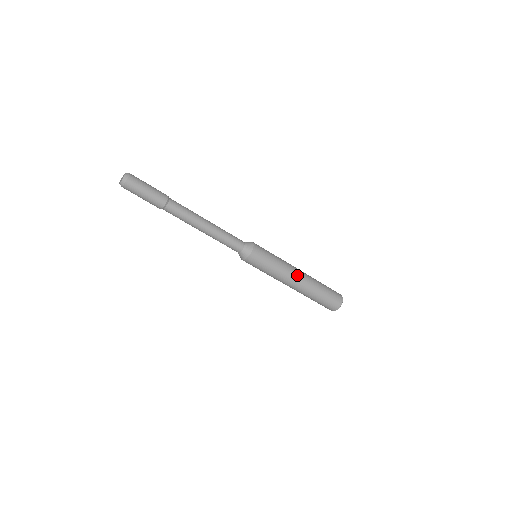
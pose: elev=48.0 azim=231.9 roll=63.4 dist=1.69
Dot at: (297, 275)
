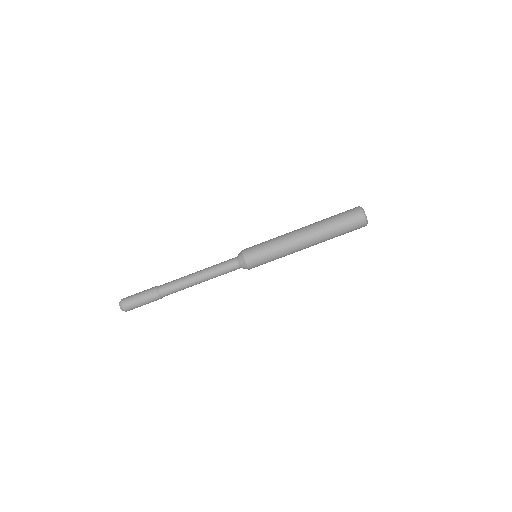
Dot at: (298, 235)
